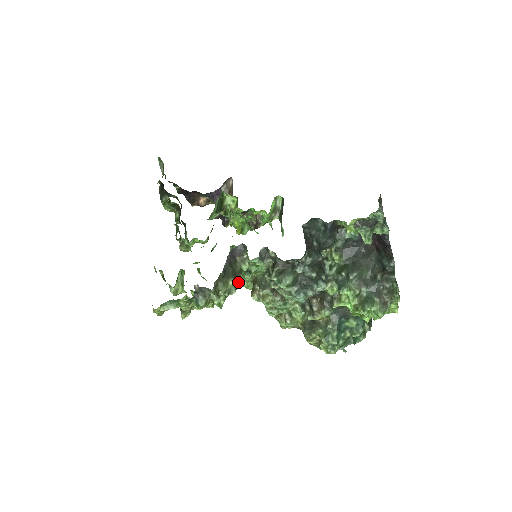
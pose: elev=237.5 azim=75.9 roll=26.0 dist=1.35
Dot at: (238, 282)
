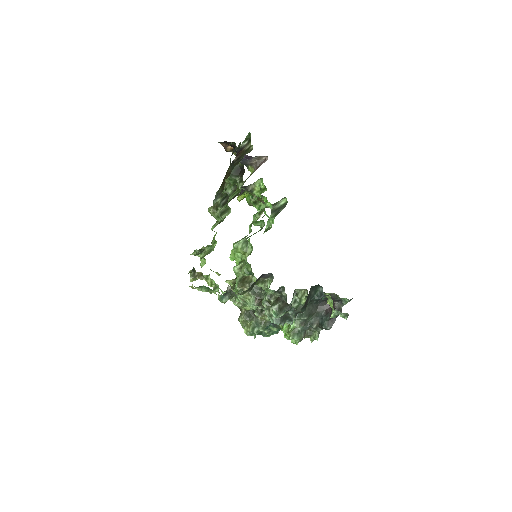
Dot at: occluded
